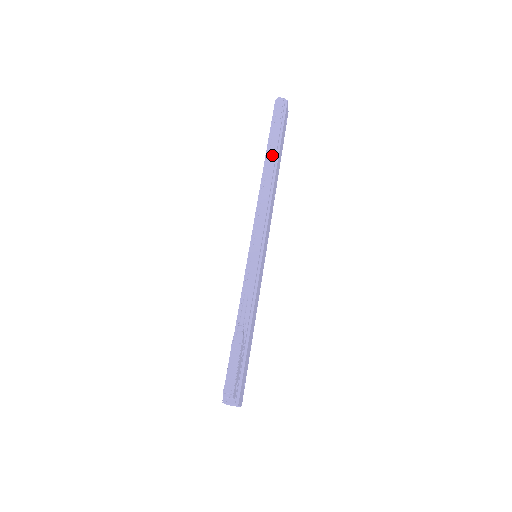
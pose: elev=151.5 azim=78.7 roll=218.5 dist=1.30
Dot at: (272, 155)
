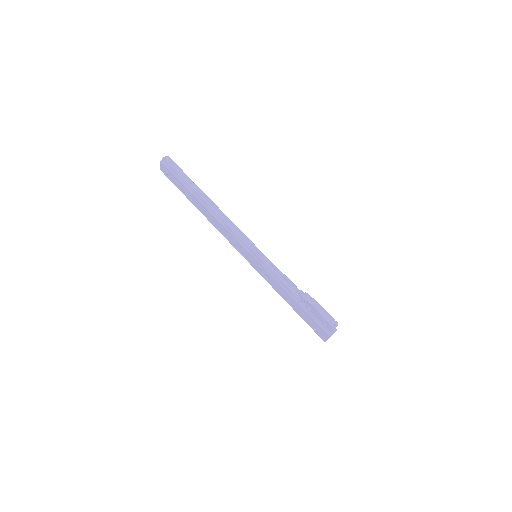
Dot at: (201, 194)
